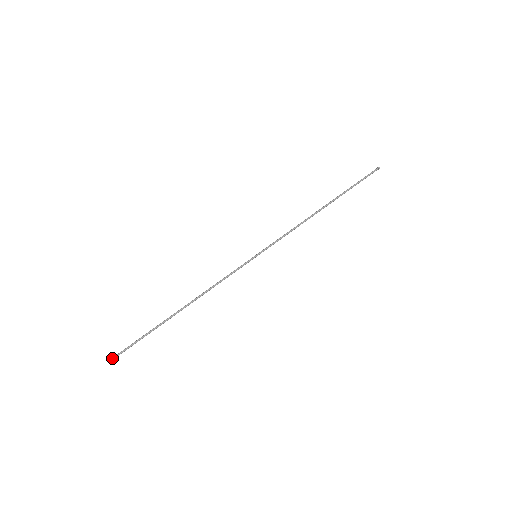
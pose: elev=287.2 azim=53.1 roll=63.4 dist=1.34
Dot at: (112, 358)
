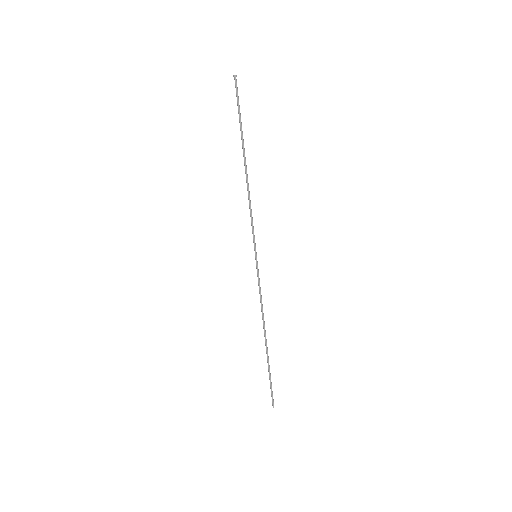
Dot at: occluded
